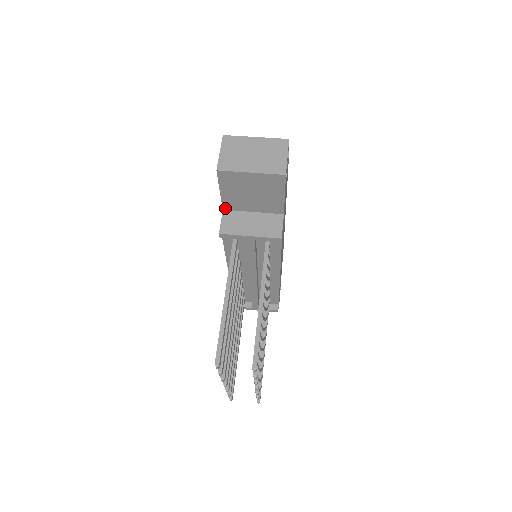
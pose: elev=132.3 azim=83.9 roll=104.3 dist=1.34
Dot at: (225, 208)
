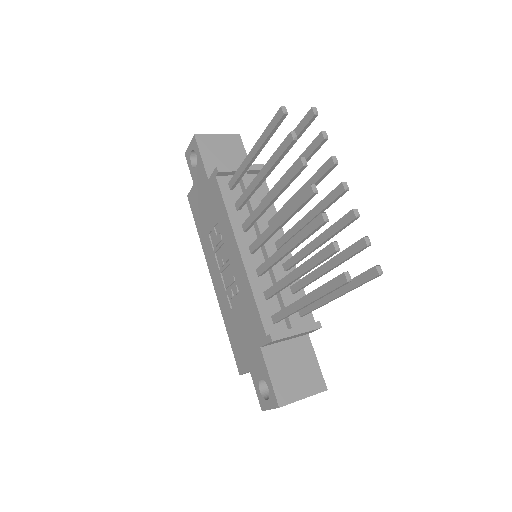
Dot at: (209, 177)
